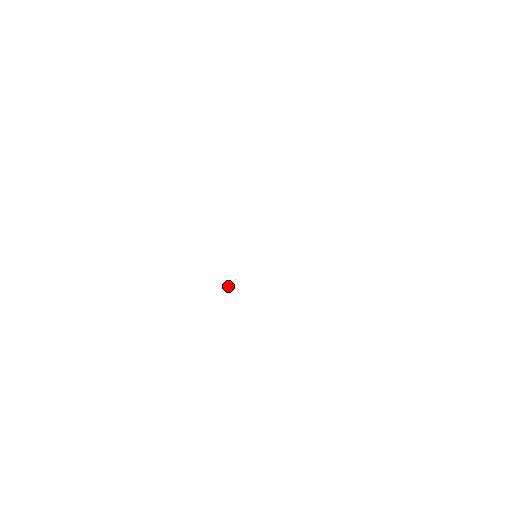
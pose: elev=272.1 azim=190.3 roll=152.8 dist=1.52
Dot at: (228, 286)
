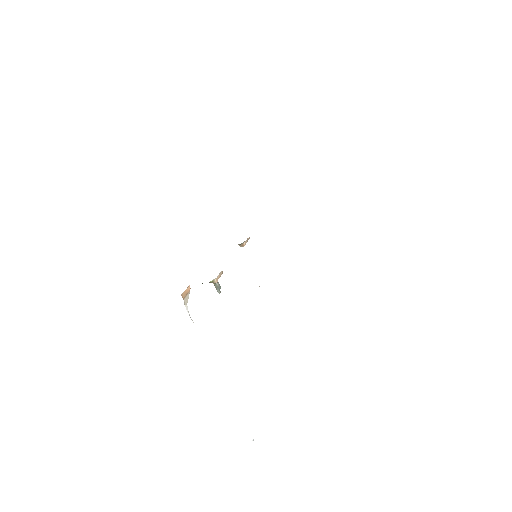
Dot at: occluded
